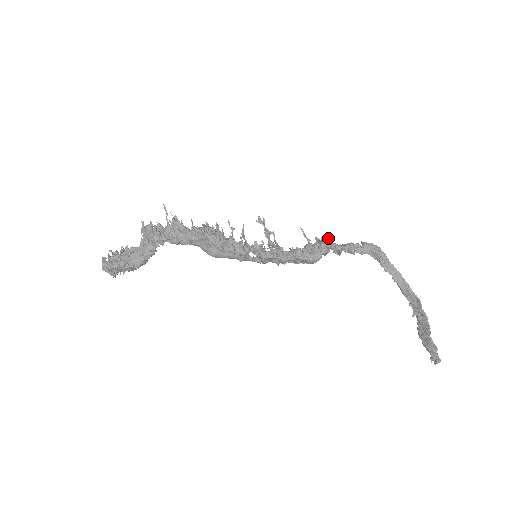
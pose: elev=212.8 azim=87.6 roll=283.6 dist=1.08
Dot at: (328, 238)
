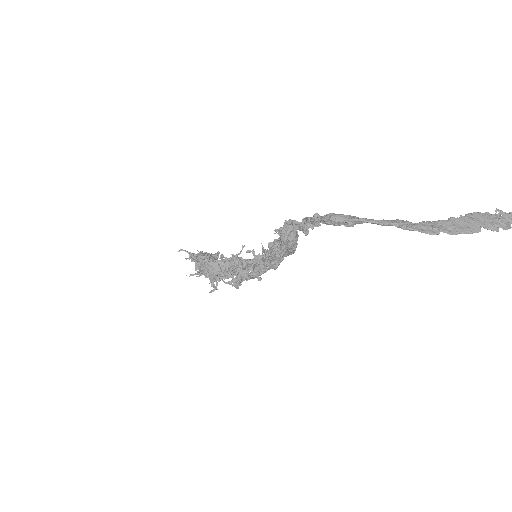
Dot at: (282, 238)
